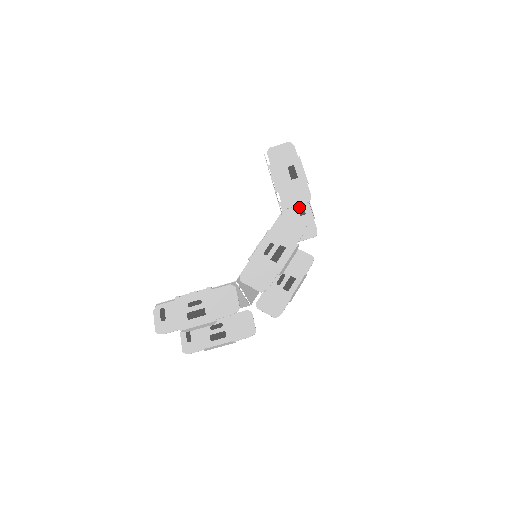
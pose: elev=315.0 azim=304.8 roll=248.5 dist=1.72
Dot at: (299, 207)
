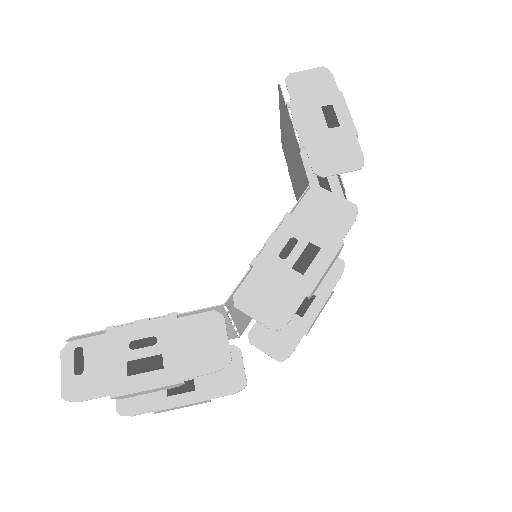
Dot at: (321, 180)
